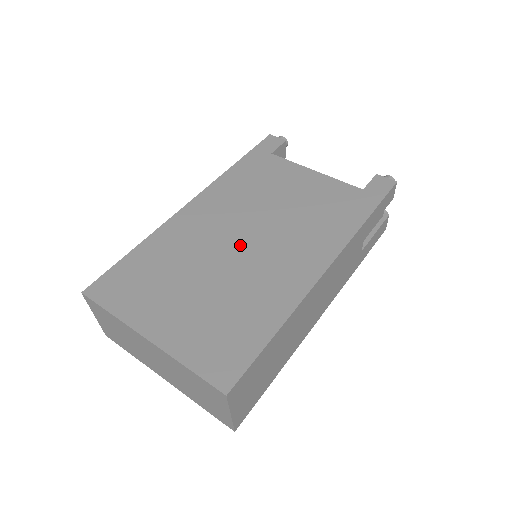
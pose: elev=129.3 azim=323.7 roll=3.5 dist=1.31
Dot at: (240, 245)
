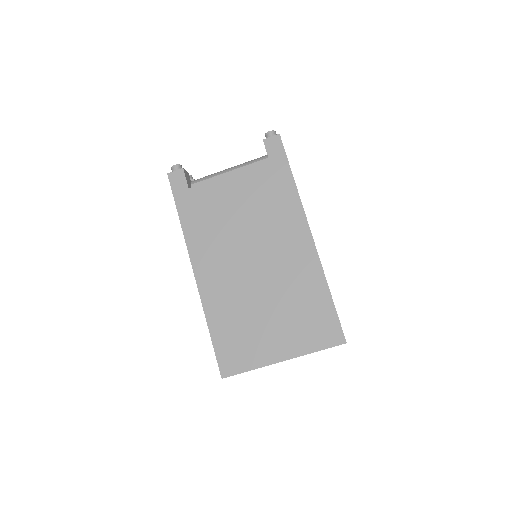
Dot at: (256, 268)
